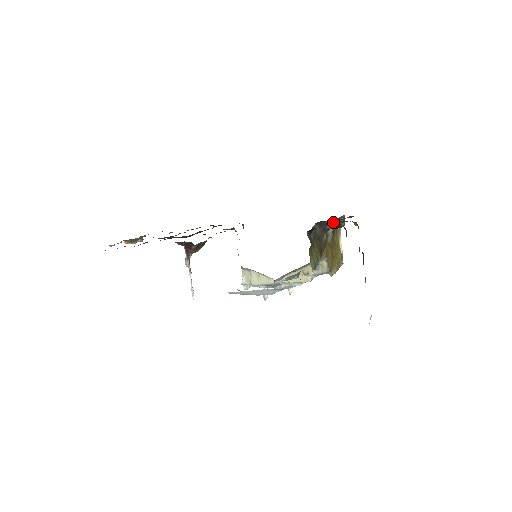
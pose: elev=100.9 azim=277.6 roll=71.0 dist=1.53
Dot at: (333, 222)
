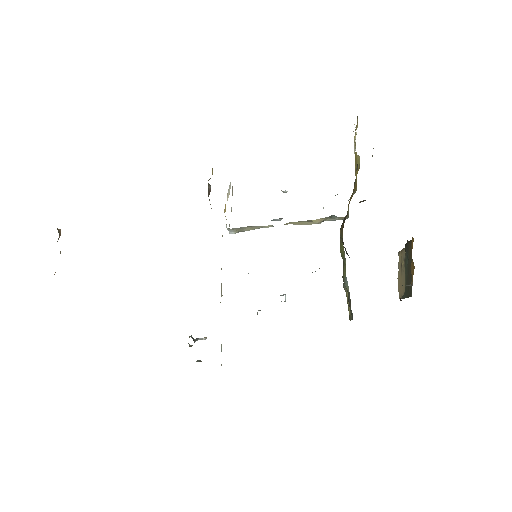
Dot at: occluded
